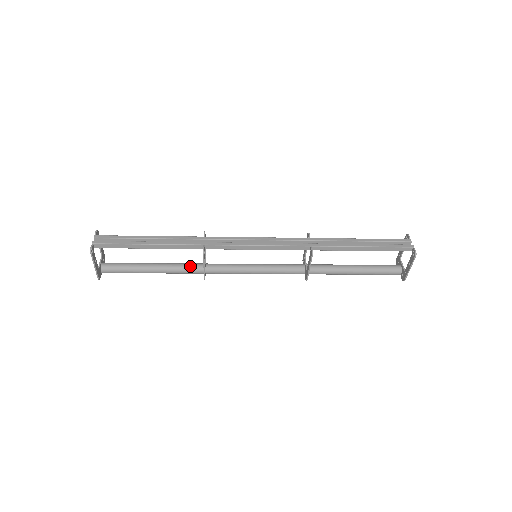
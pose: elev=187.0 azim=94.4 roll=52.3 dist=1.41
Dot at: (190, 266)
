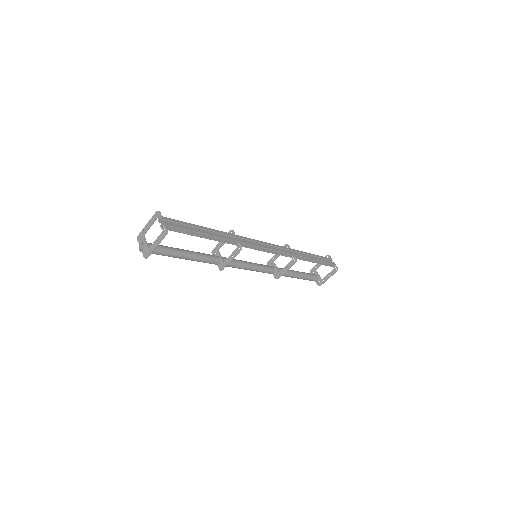
Dot at: (211, 257)
